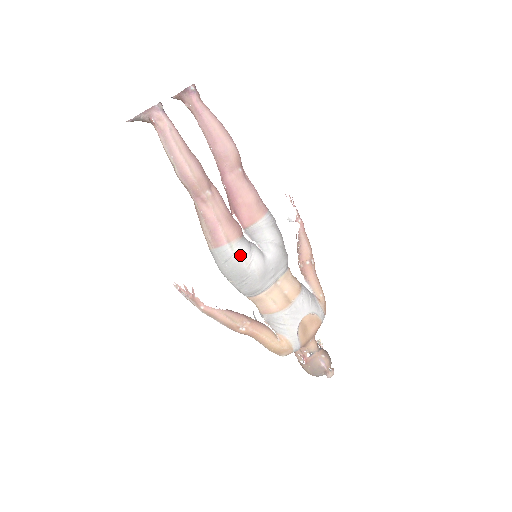
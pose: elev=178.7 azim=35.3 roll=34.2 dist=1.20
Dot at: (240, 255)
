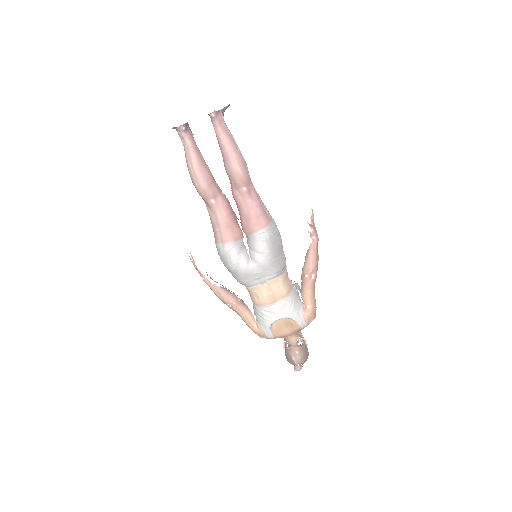
Dot at: (228, 255)
